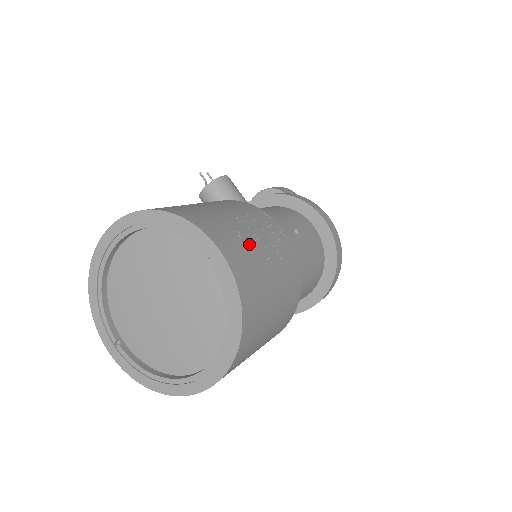
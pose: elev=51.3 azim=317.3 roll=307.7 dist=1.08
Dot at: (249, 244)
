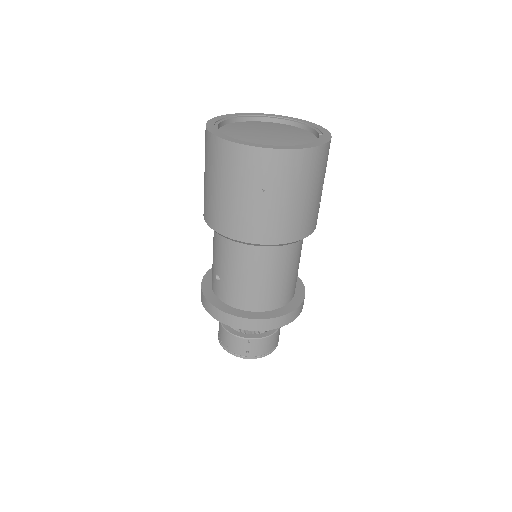
Dot at: occluded
